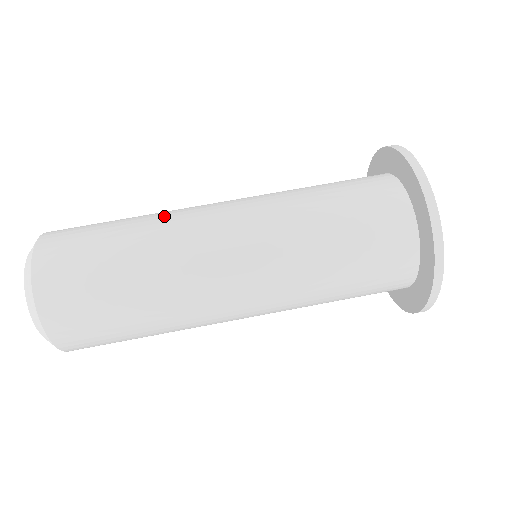
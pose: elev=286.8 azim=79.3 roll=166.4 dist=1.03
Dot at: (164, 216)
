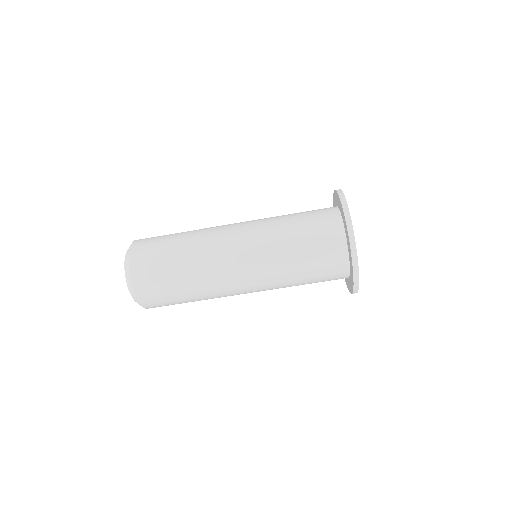
Dot at: (205, 276)
